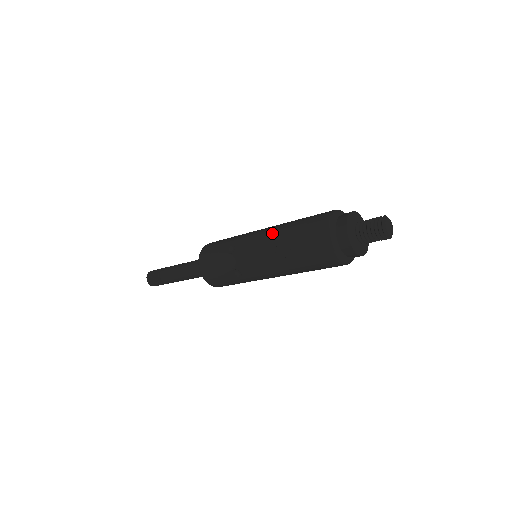
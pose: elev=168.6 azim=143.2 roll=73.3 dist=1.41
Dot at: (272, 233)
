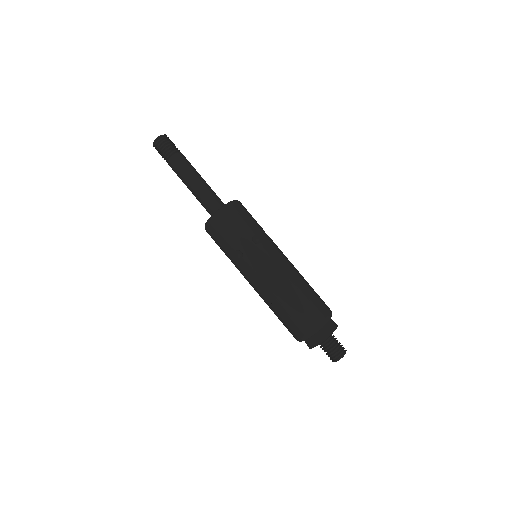
Dot at: (274, 288)
